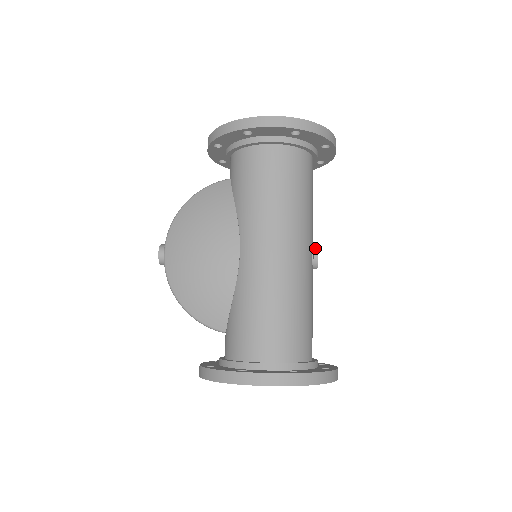
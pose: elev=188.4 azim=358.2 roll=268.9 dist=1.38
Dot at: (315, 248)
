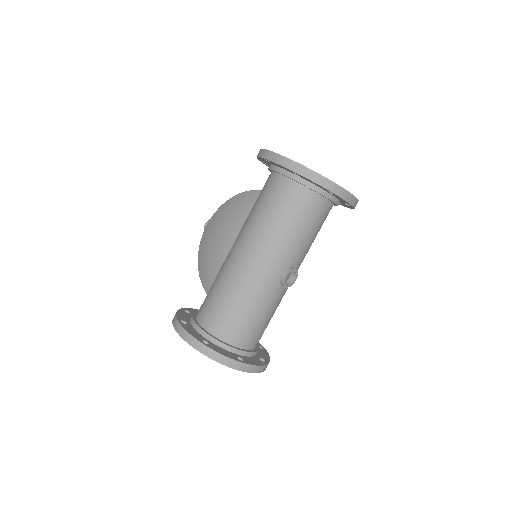
Dot at: (287, 270)
